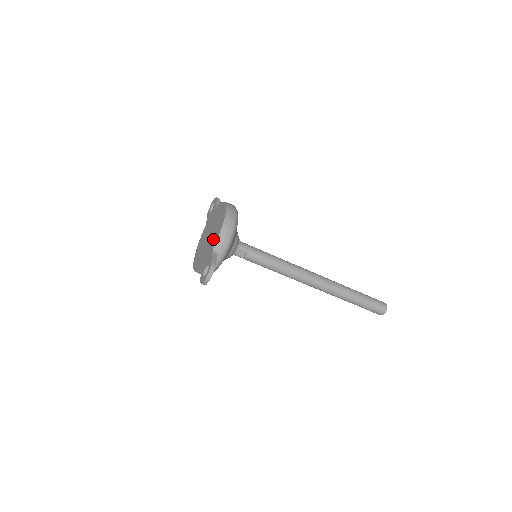
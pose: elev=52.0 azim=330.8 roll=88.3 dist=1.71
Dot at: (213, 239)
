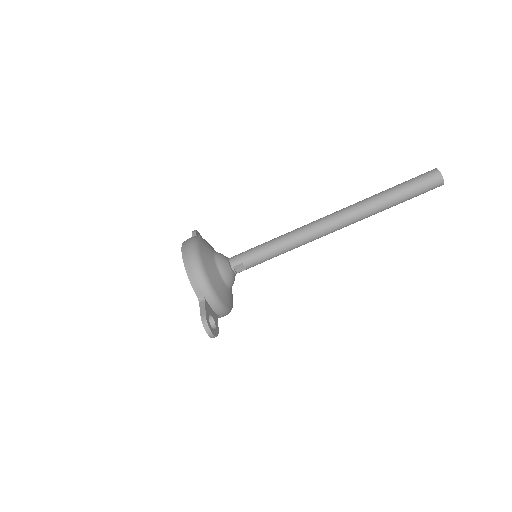
Dot at: occluded
